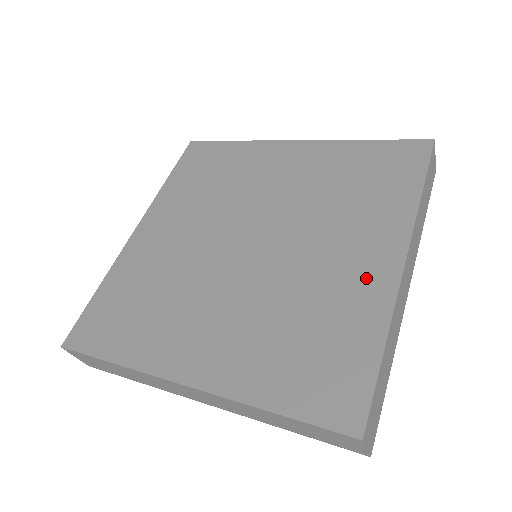
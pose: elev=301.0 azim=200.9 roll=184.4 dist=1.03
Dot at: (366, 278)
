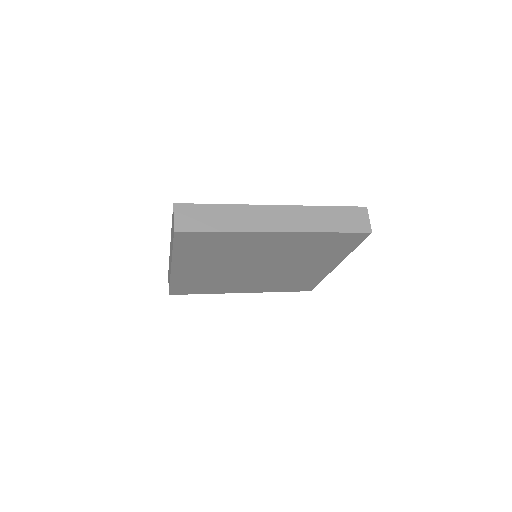
Dot at: occluded
